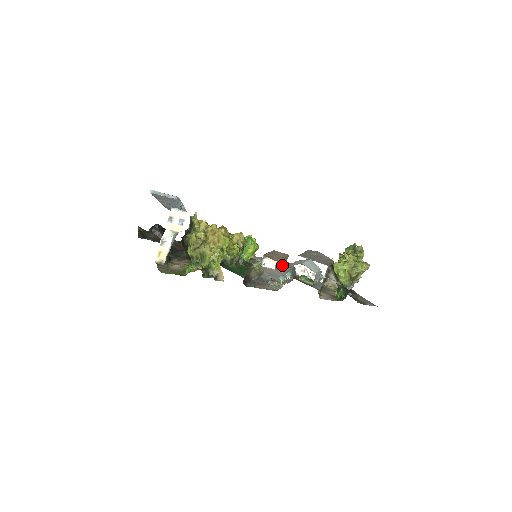
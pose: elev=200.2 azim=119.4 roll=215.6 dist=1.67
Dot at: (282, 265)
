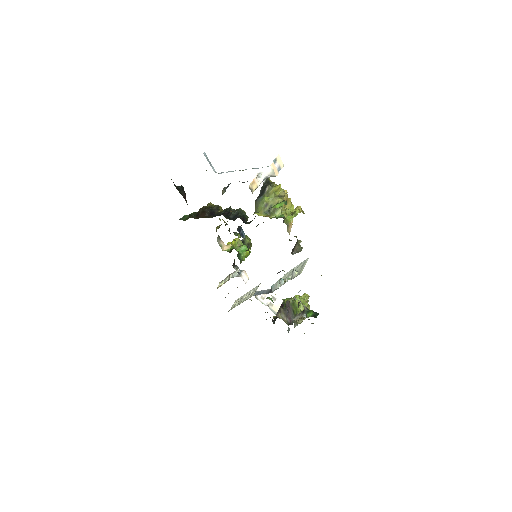
Dot at: occluded
